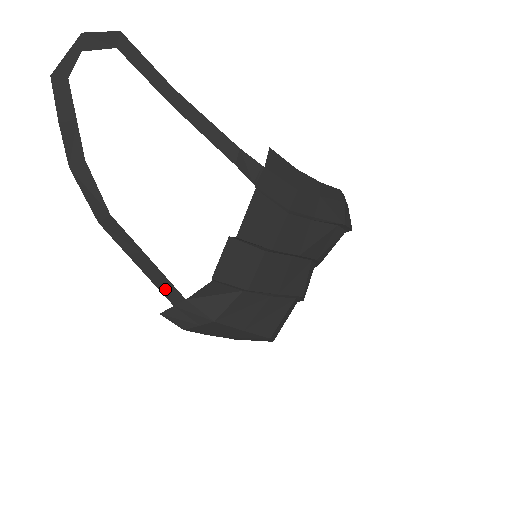
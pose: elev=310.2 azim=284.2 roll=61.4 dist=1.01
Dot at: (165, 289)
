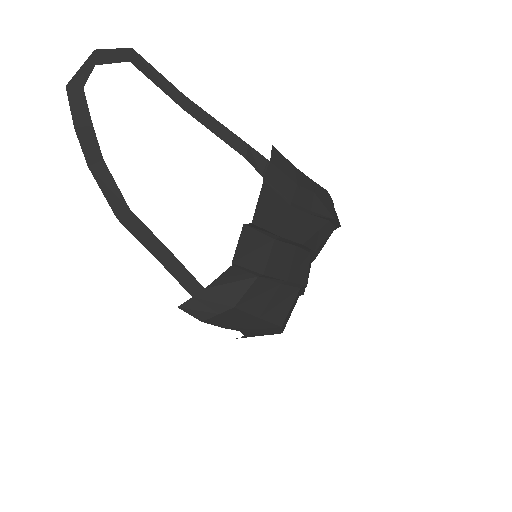
Dot at: (184, 280)
